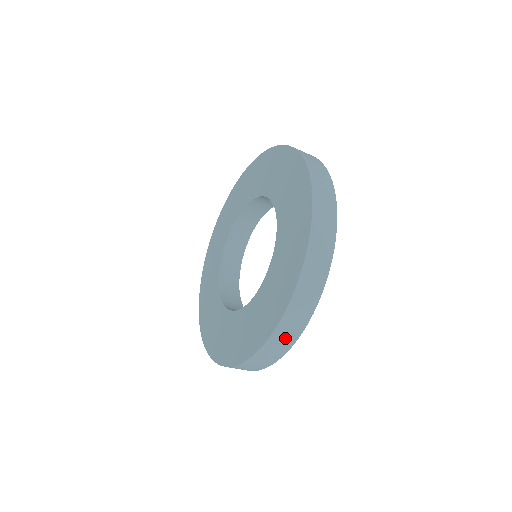
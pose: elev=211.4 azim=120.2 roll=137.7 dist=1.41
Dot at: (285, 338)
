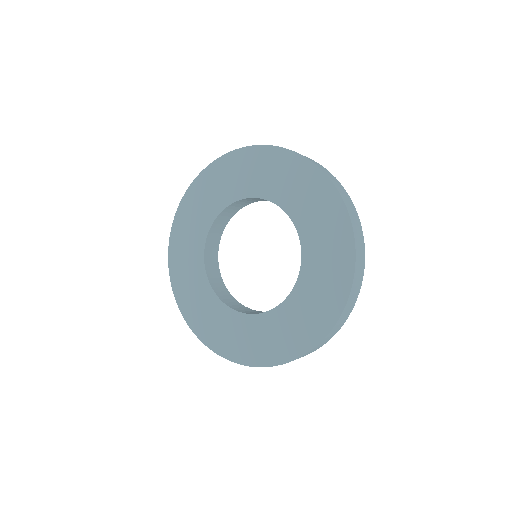
Dot at: occluded
